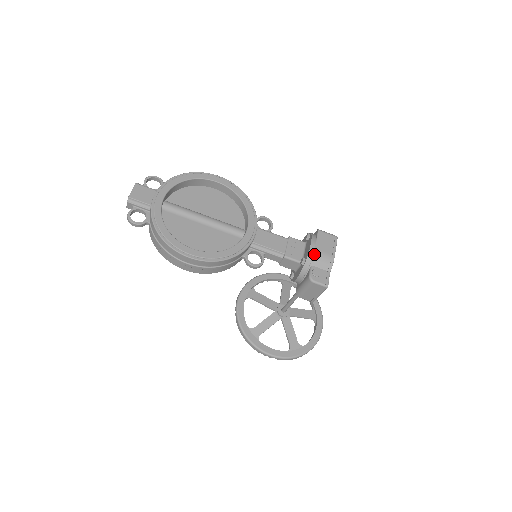
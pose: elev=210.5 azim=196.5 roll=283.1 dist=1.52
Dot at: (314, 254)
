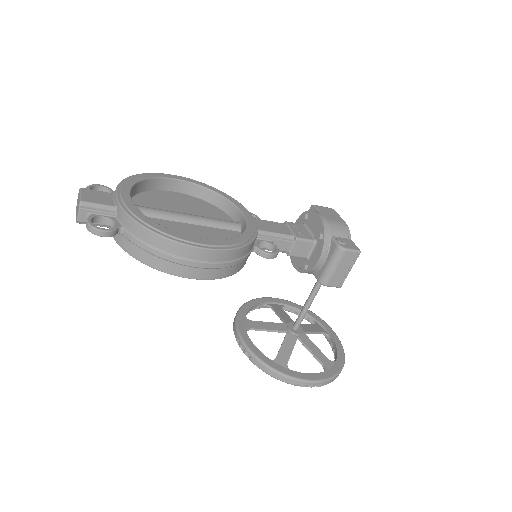
Dot at: (328, 224)
